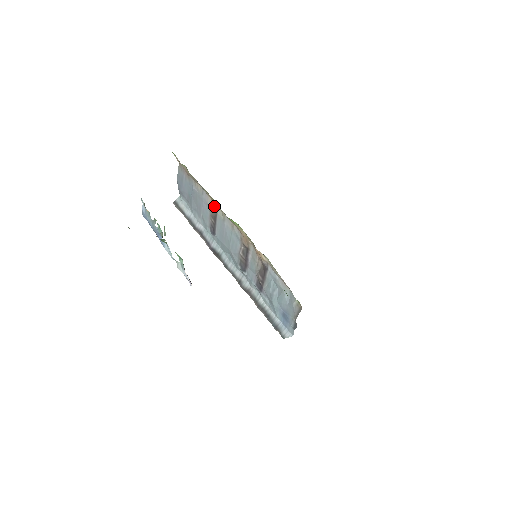
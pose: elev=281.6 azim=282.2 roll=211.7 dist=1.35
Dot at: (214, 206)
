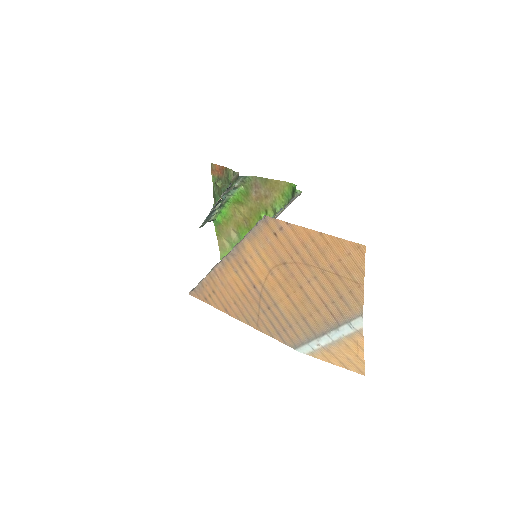
Dot at: occluded
